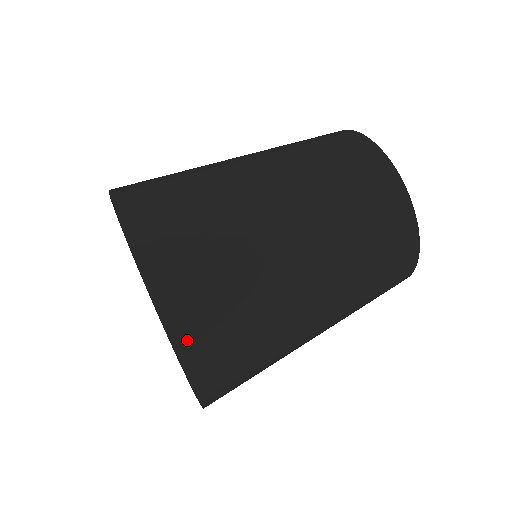
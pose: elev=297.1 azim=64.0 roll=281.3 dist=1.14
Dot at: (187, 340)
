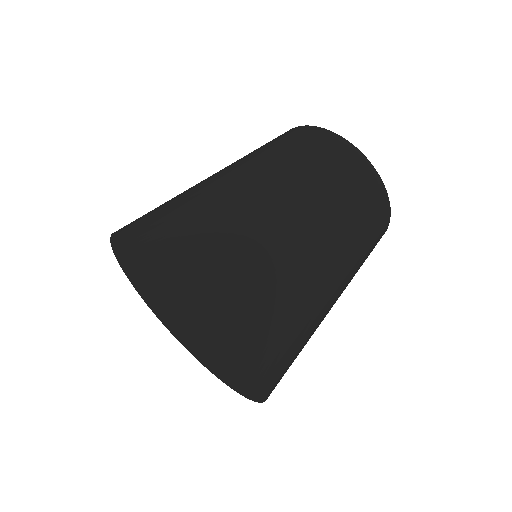
Dot at: (241, 322)
